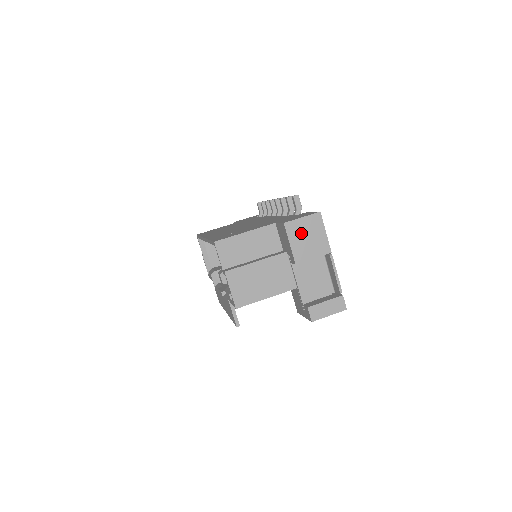
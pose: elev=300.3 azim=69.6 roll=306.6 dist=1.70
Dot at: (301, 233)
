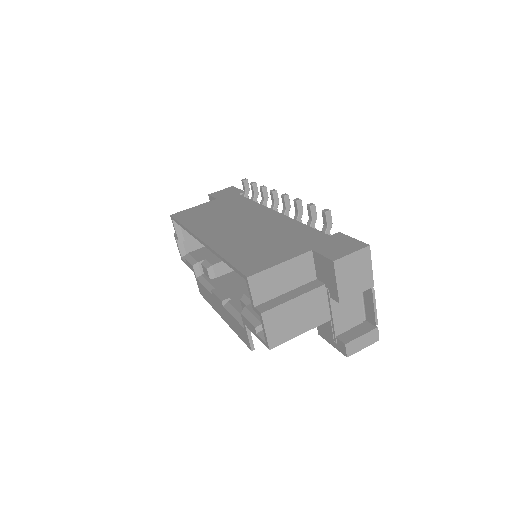
Dot at: (349, 270)
